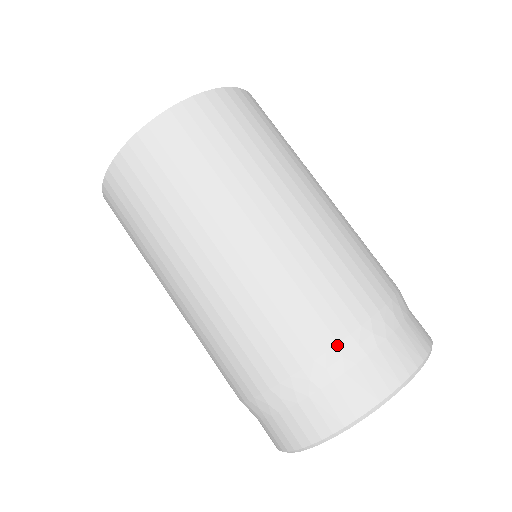
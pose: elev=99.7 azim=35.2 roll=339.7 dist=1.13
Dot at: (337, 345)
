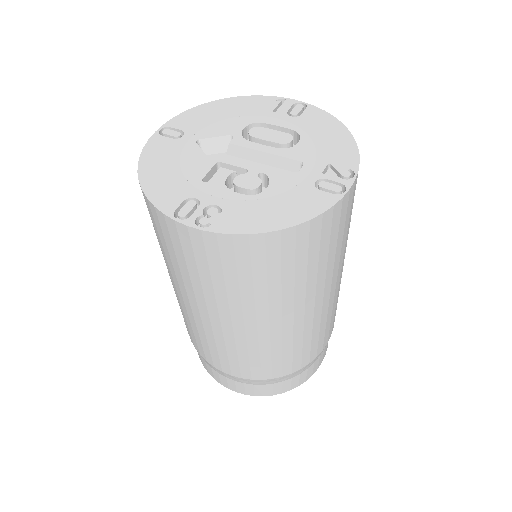
Dot at: (315, 358)
